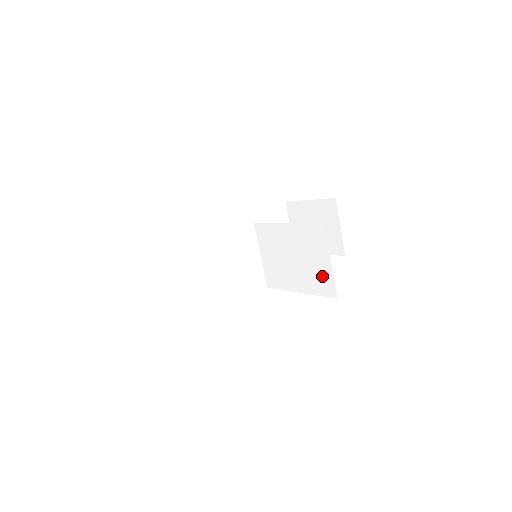
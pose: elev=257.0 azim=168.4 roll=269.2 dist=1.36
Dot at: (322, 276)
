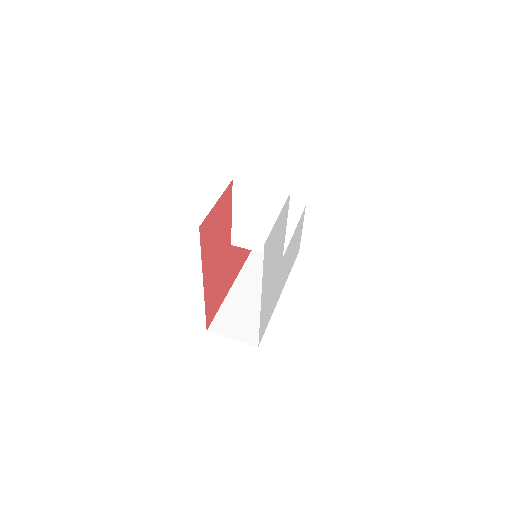
Dot at: (272, 199)
